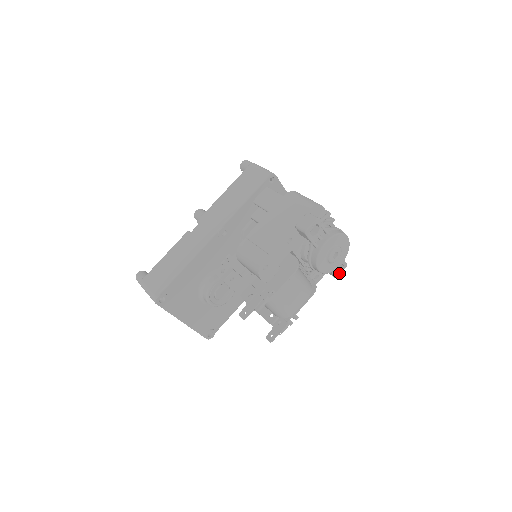
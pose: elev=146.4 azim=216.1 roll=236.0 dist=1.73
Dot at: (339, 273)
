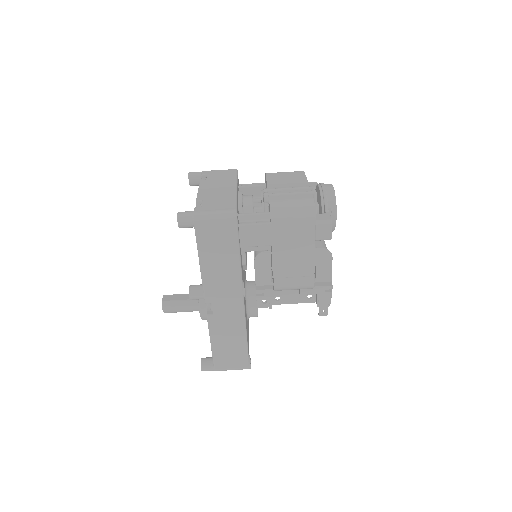
Dot at: occluded
